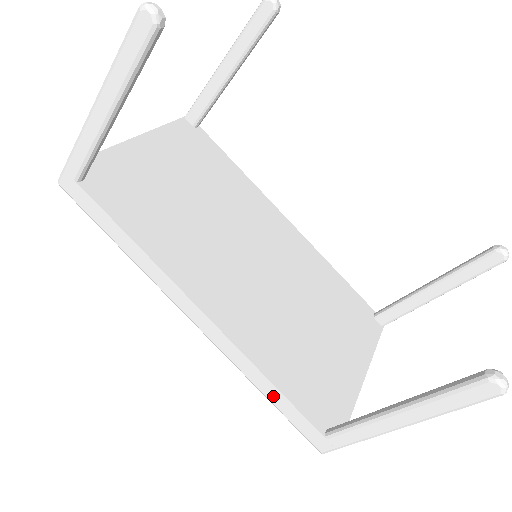
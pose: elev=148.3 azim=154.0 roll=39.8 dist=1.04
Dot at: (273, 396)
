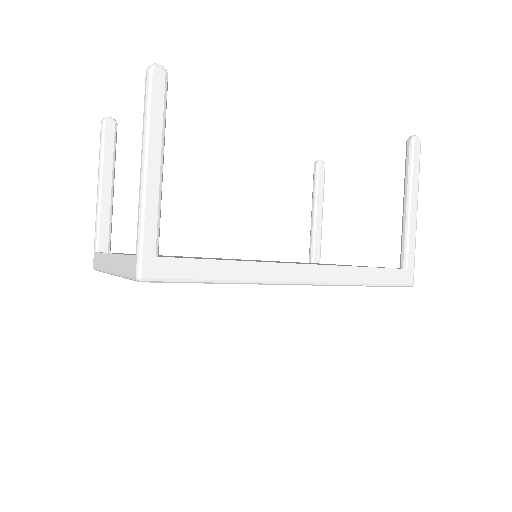
Dot at: (372, 277)
